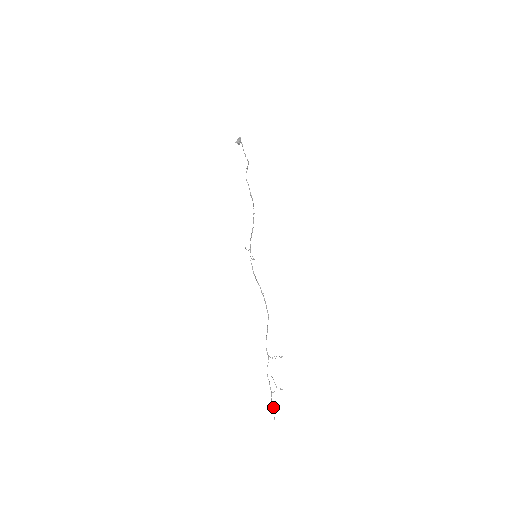
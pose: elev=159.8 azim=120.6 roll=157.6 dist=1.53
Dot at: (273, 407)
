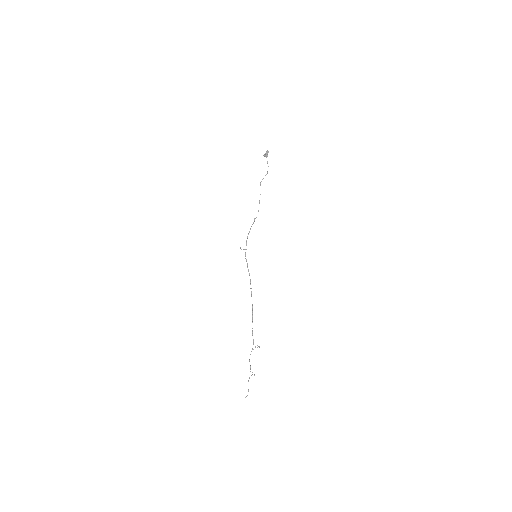
Dot at: occluded
